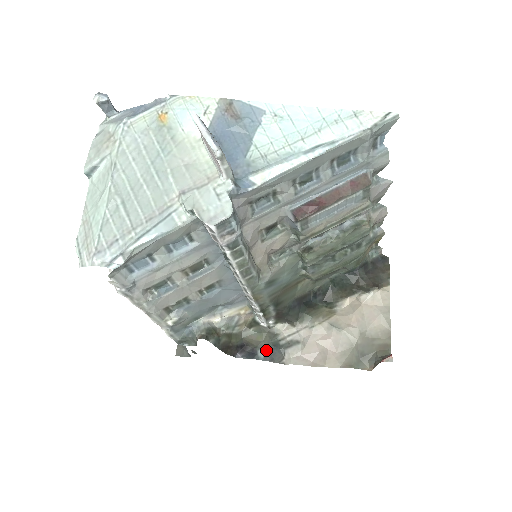
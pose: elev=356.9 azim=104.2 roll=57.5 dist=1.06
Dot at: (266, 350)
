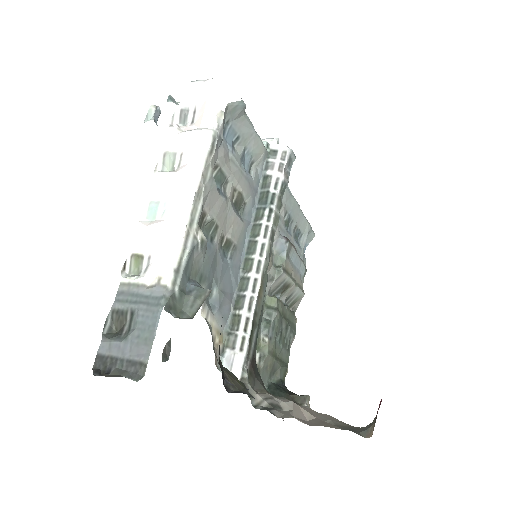
Dot at: (253, 397)
